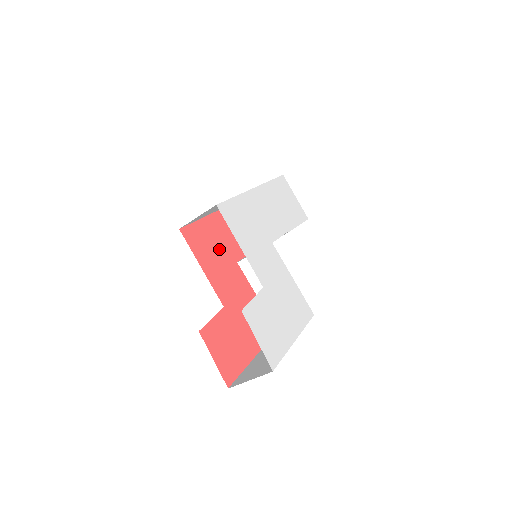
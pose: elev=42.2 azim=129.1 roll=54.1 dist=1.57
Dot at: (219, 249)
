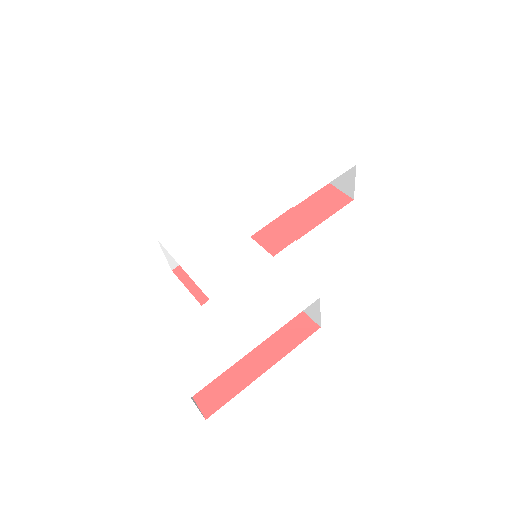
Dot at: occluded
